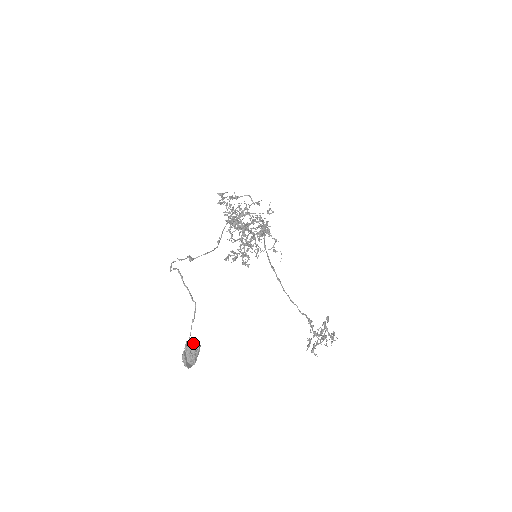
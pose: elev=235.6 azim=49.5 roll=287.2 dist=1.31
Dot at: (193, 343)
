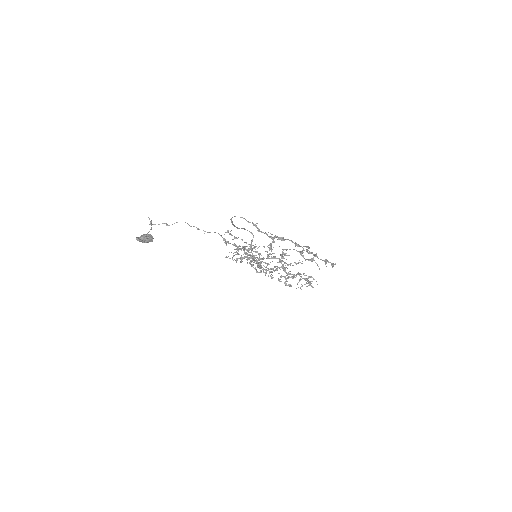
Dot at: (147, 234)
